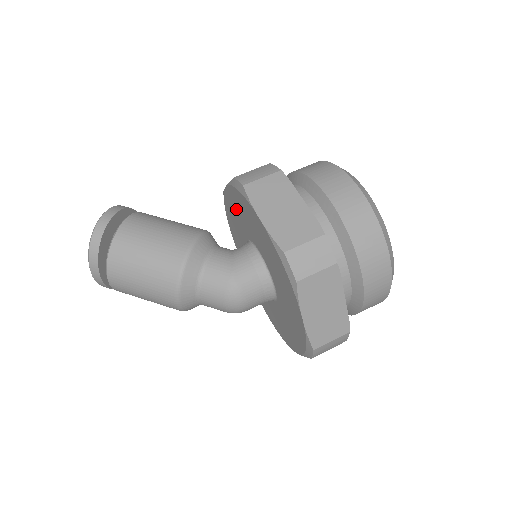
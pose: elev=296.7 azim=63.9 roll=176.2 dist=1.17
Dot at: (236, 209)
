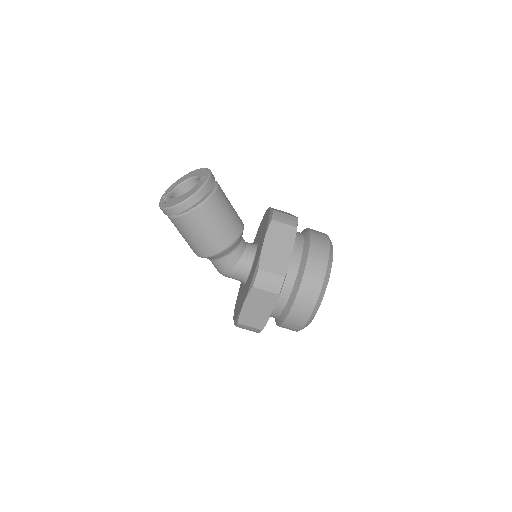
Dot at: (258, 253)
